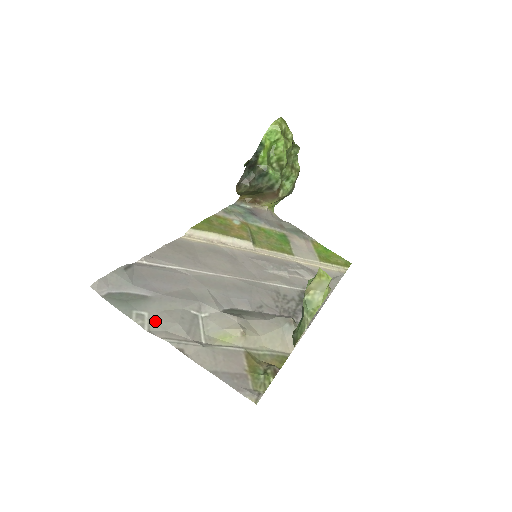
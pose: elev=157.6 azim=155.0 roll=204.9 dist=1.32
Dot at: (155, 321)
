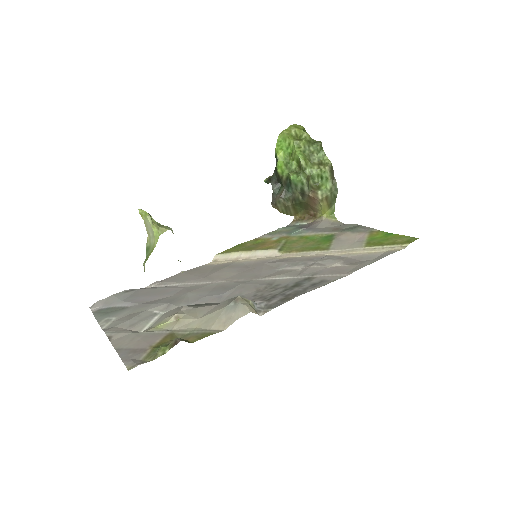
Dot at: (115, 322)
